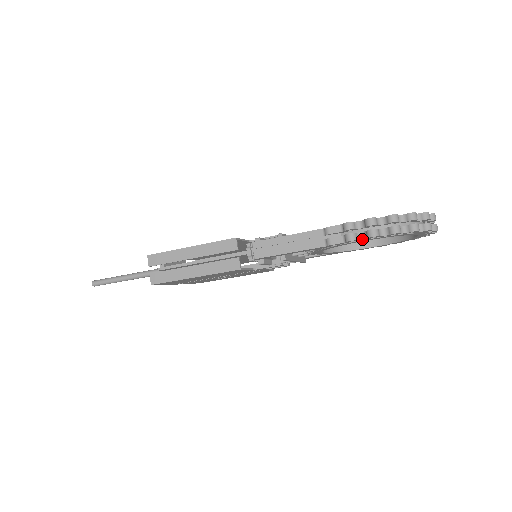
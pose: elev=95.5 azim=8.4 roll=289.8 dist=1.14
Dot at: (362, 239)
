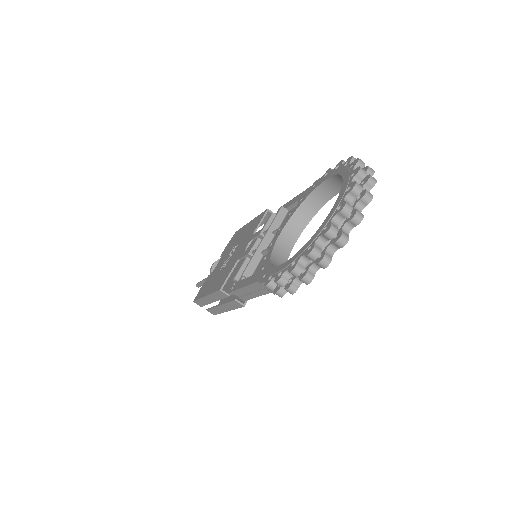
Dot at: occluded
